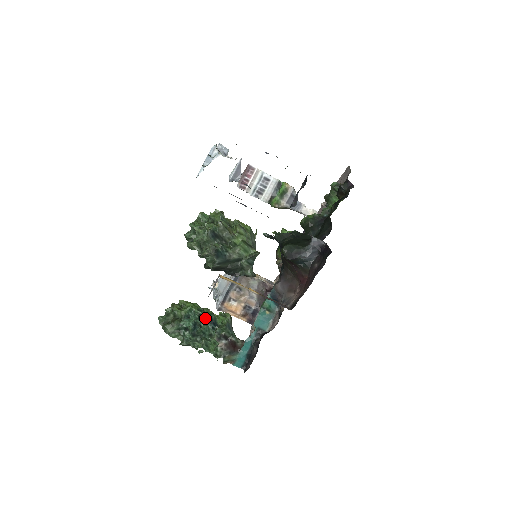
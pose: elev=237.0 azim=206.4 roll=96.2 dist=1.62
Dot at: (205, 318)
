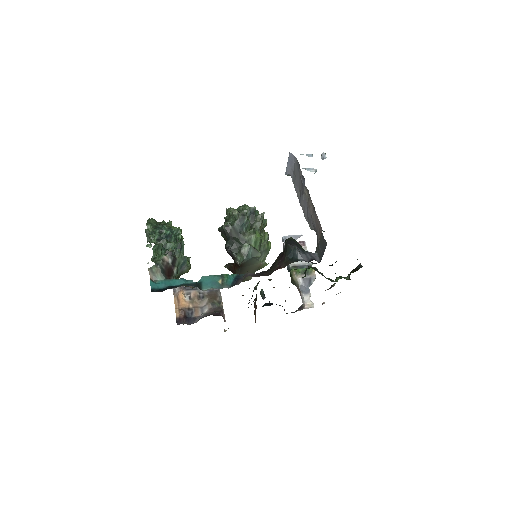
Dot at: (180, 241)
